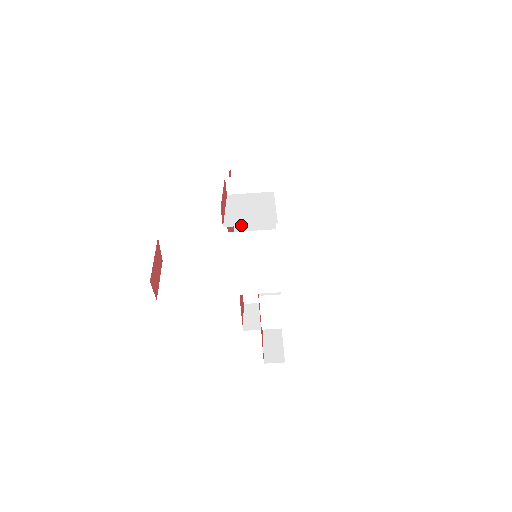
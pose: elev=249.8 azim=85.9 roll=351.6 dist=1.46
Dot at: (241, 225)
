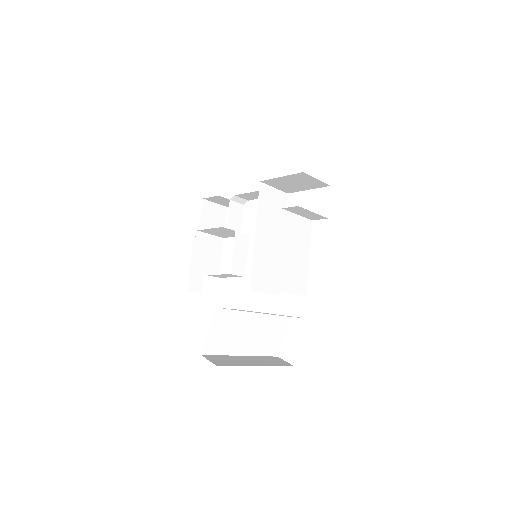
Dot at: (286, 291)
